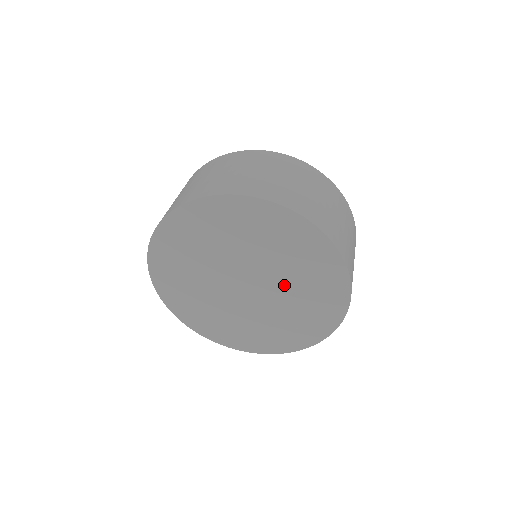
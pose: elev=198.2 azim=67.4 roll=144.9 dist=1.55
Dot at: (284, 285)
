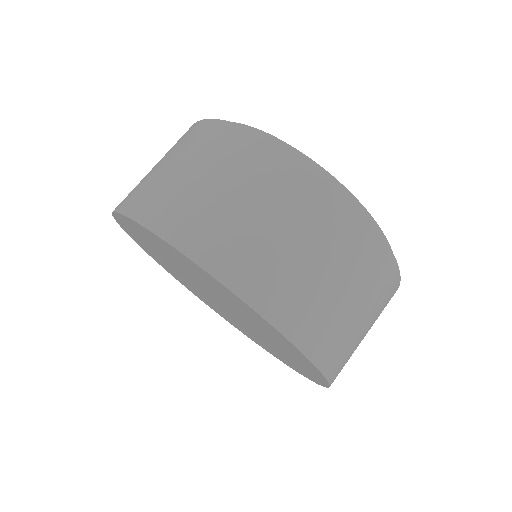
Dot at: (230, 305)
